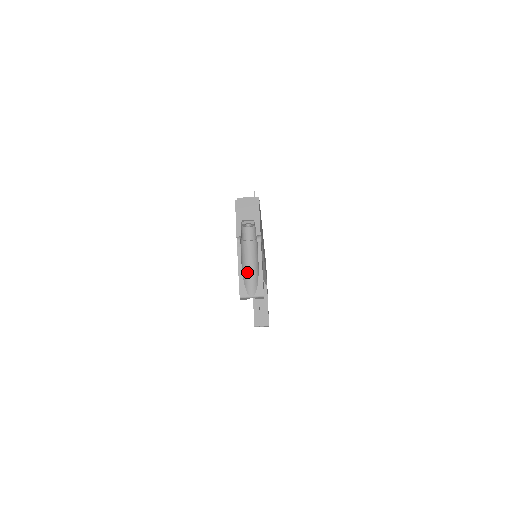
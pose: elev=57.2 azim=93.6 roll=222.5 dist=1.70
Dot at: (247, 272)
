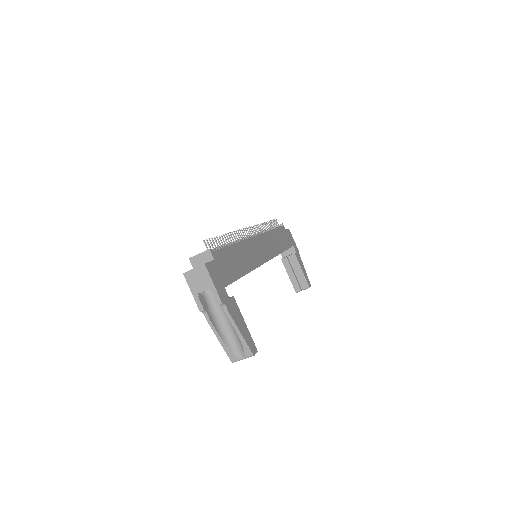
Dot at: (228, 336)
